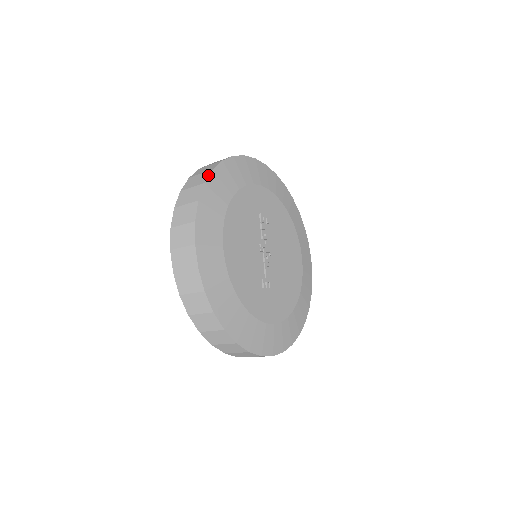
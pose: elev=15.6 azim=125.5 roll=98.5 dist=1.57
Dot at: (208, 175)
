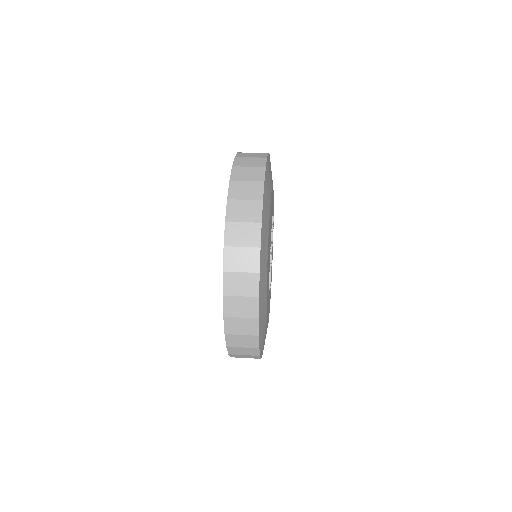
Dot at: (266, 161)
